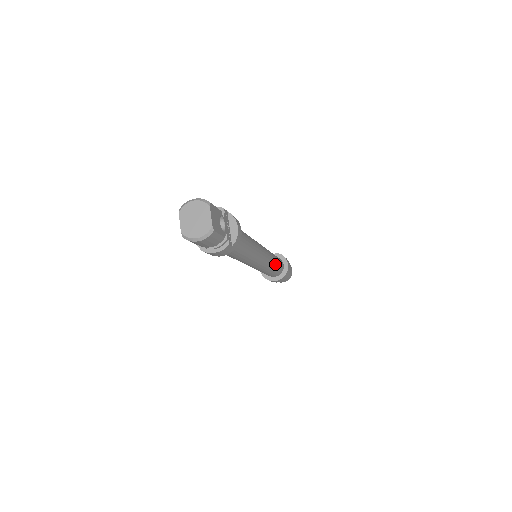
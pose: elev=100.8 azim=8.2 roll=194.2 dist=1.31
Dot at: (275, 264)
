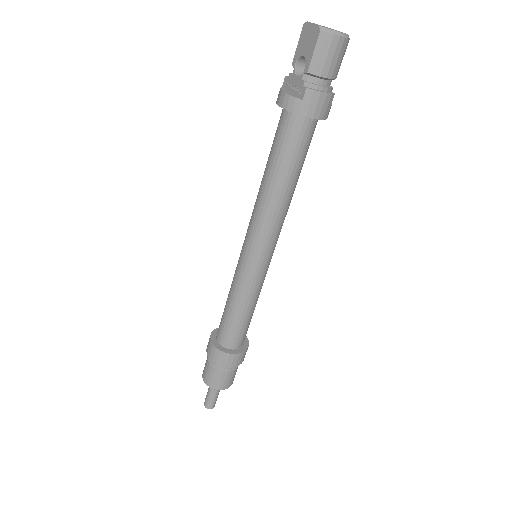
Dot at: occluded
